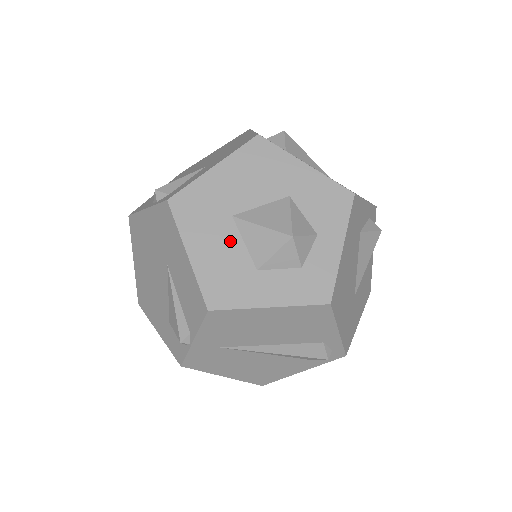
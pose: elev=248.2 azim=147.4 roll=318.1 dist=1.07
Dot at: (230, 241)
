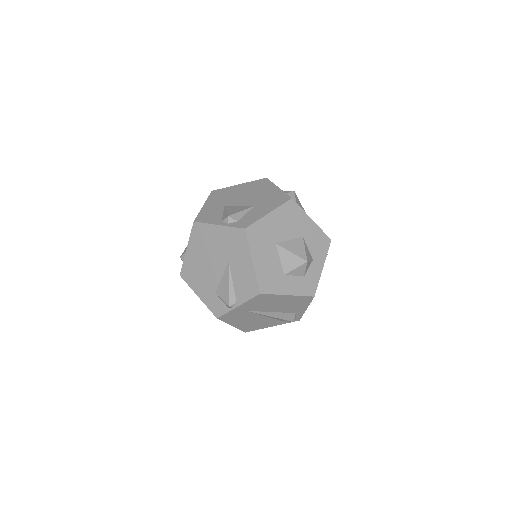
Dot at: (273, 257)
